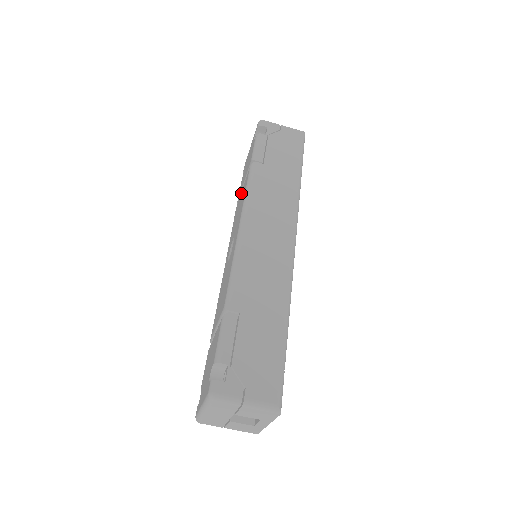
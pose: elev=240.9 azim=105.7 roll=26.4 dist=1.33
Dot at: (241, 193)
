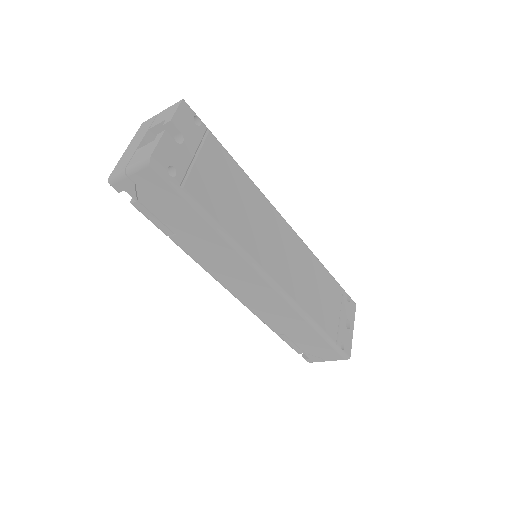
Dot at: occluded
